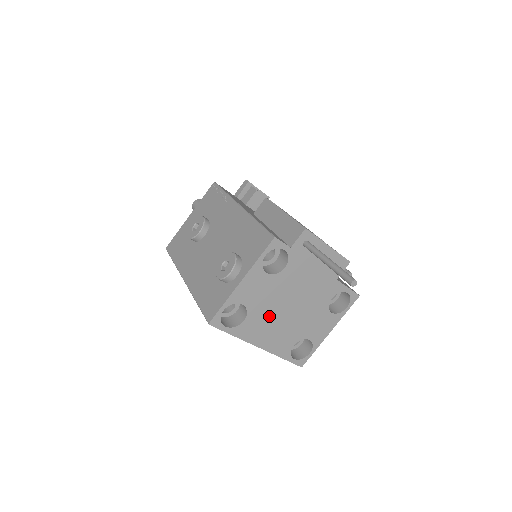
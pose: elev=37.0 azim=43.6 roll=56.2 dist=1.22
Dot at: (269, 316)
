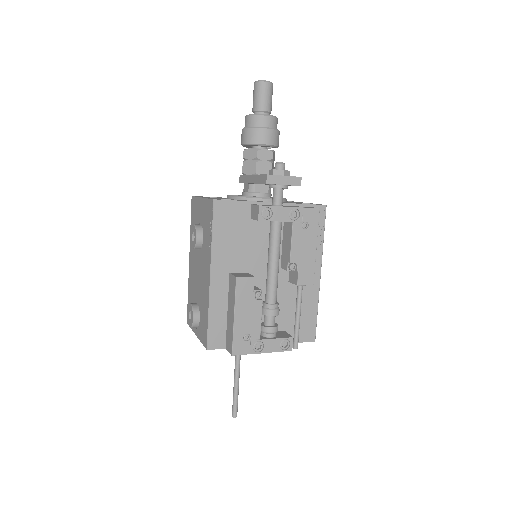
Dot at: occluded
